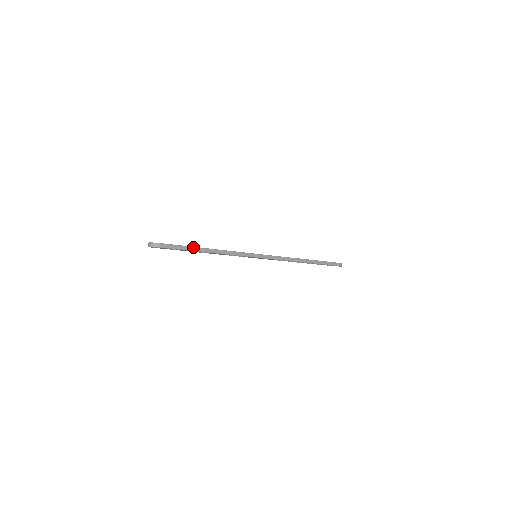
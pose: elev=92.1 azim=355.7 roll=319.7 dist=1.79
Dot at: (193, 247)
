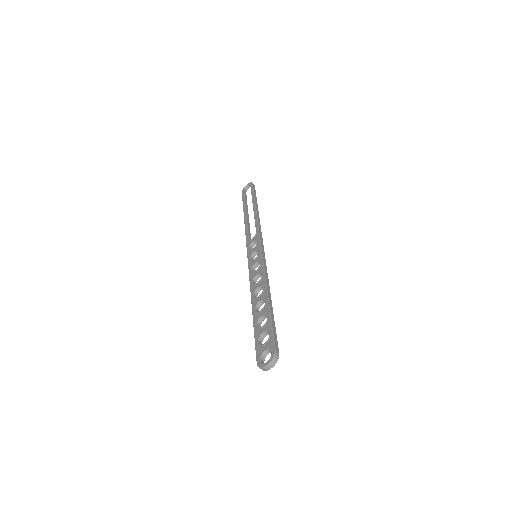
Dot at: (271, 316)
